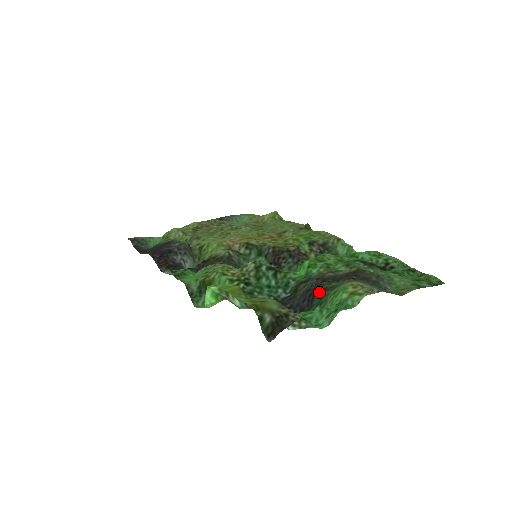
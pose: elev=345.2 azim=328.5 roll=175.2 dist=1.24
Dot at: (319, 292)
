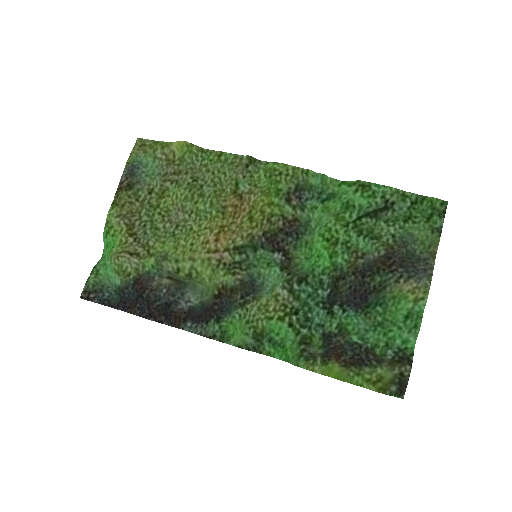
Dot at: (371, 295)
